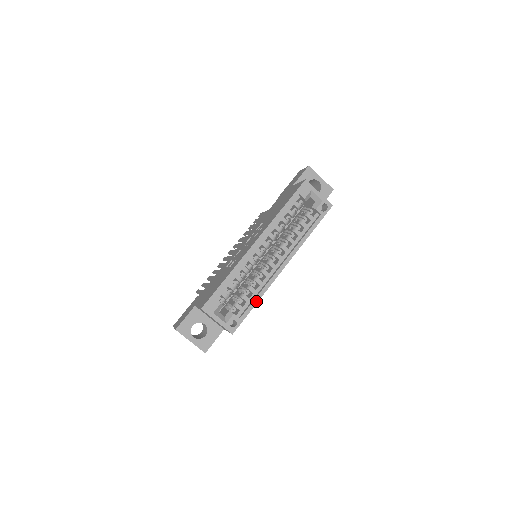
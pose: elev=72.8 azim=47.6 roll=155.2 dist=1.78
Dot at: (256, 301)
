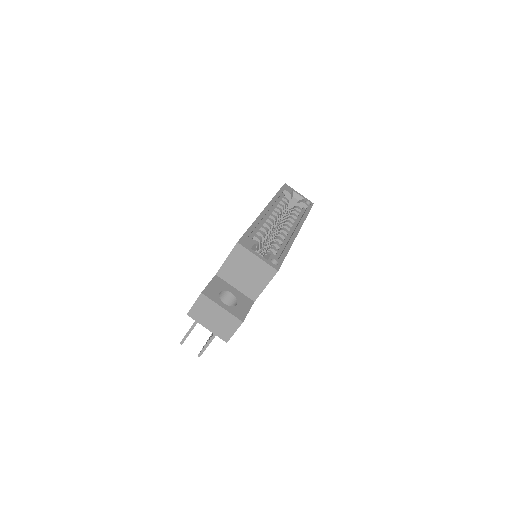
Dot at: (287, 249)
